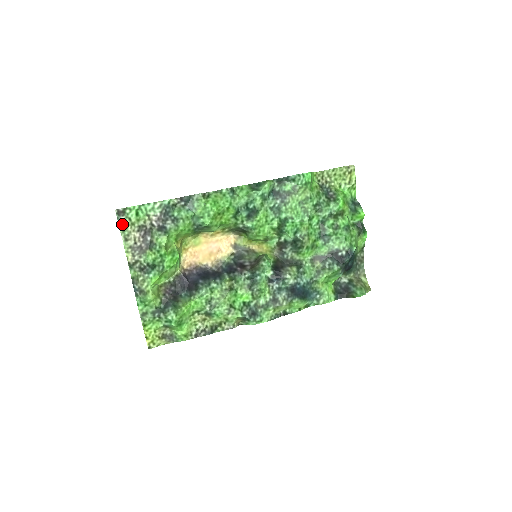
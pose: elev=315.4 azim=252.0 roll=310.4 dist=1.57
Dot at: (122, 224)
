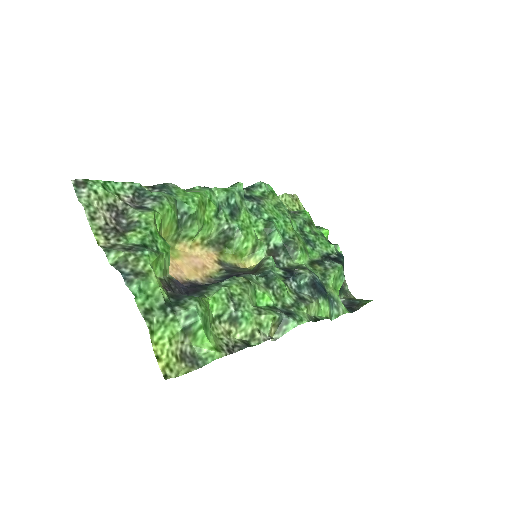
Dot at: (83, 199)
